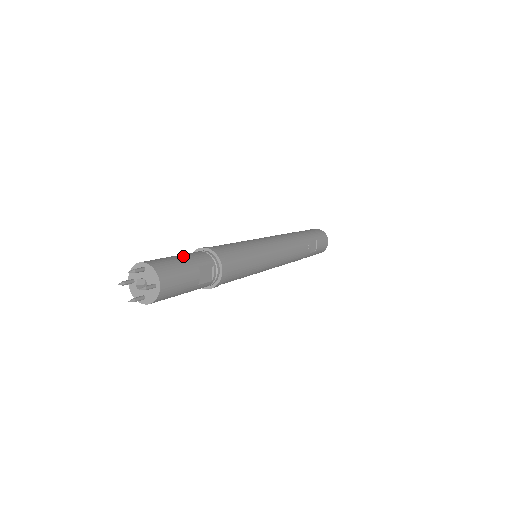
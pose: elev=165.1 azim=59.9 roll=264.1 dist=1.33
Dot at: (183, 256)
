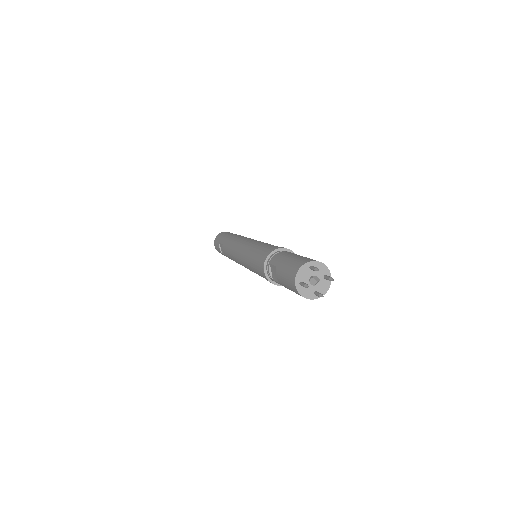
Dot at: (295, 255)
